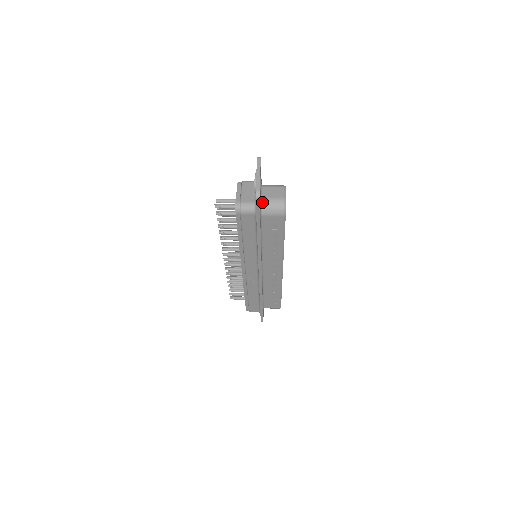
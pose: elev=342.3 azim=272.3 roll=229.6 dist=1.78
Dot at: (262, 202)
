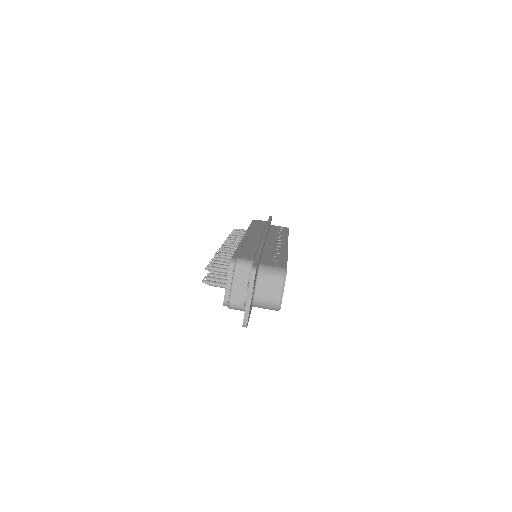
Dot at: (254, 301)
